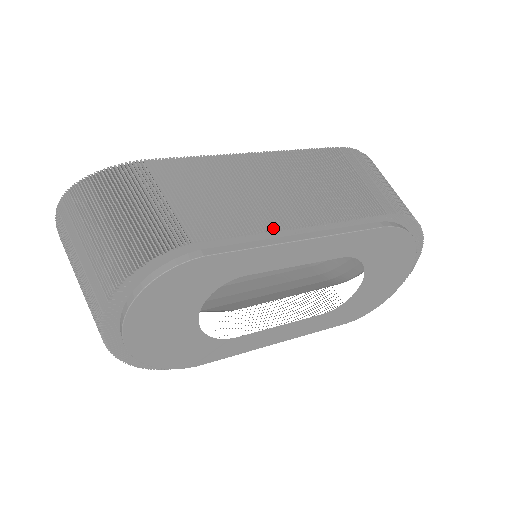
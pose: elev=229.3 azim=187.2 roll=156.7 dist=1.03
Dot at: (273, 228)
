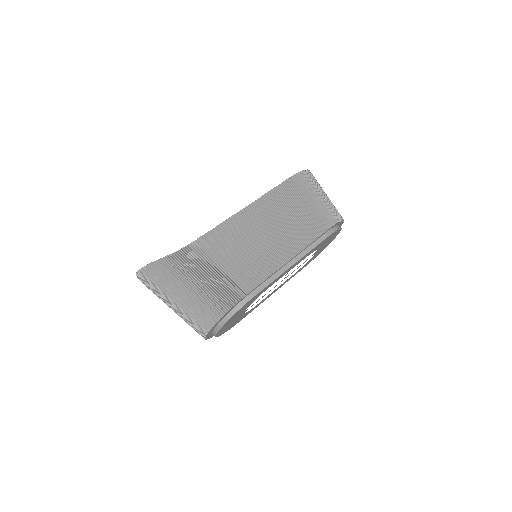
Dot at: (279, 266)
